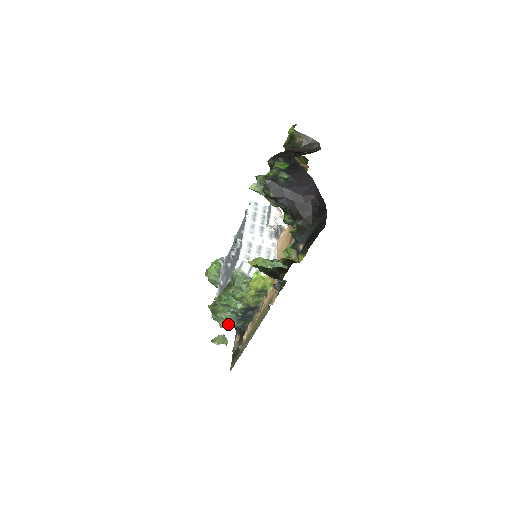
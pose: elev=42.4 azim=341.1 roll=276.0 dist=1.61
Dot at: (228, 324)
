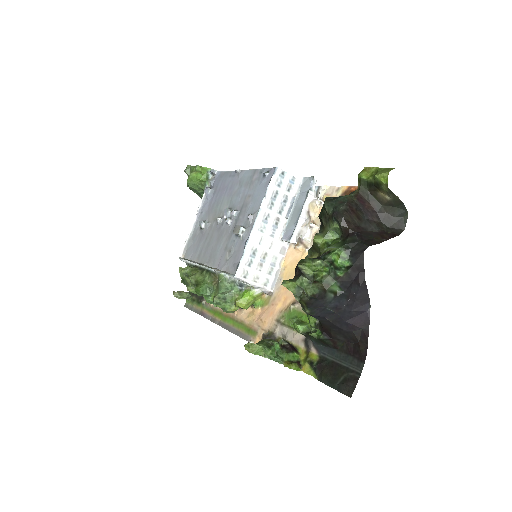
Dot at: occluded
